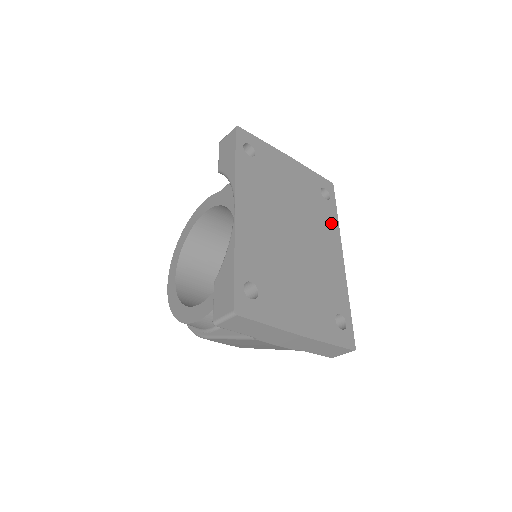
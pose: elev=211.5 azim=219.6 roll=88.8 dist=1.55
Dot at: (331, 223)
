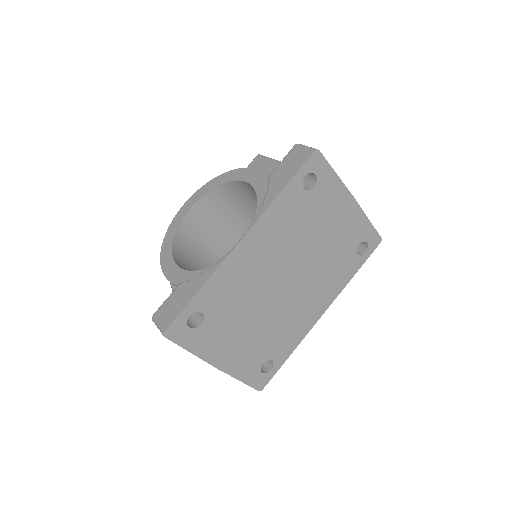
Dot at: (340, 279)
